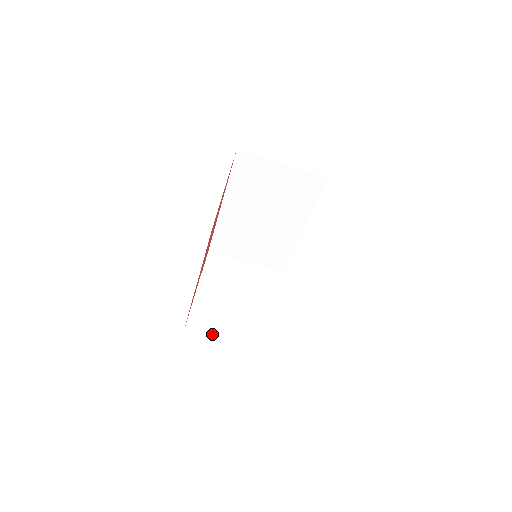
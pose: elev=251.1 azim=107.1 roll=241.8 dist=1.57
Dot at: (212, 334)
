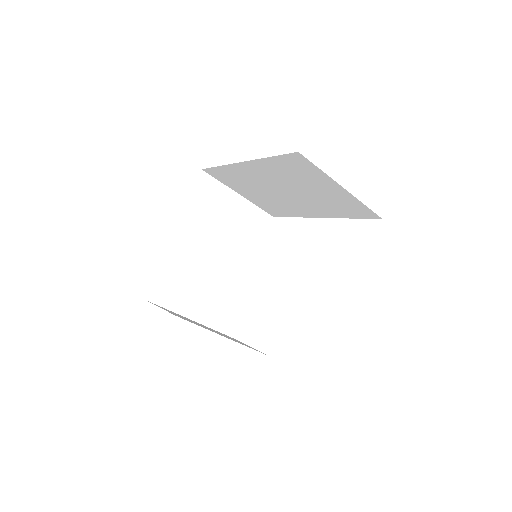
Dot at: (176, 306)
